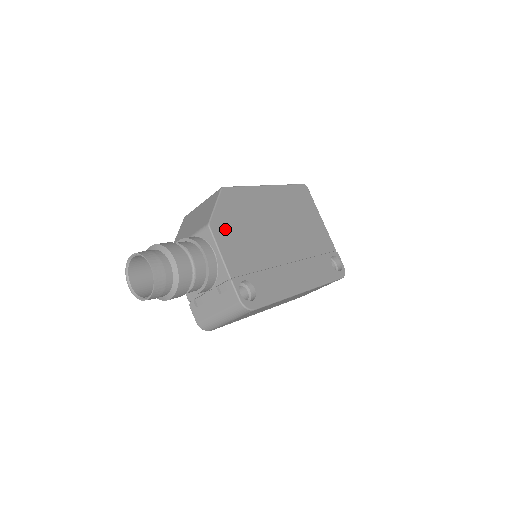
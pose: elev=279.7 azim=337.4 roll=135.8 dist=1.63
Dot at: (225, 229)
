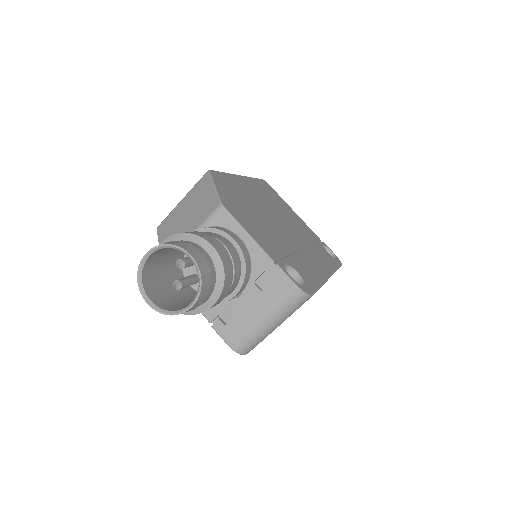
Dot at: (237, 211)
